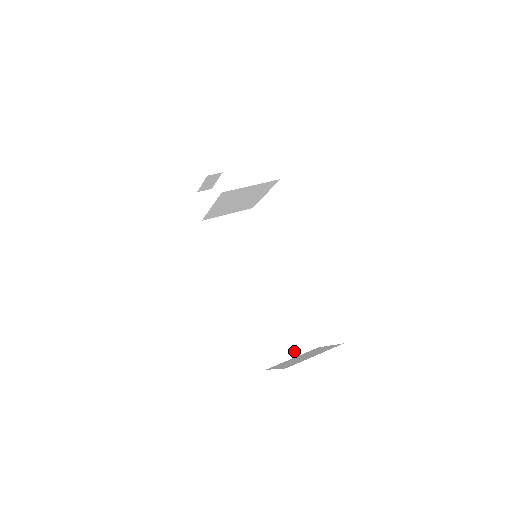
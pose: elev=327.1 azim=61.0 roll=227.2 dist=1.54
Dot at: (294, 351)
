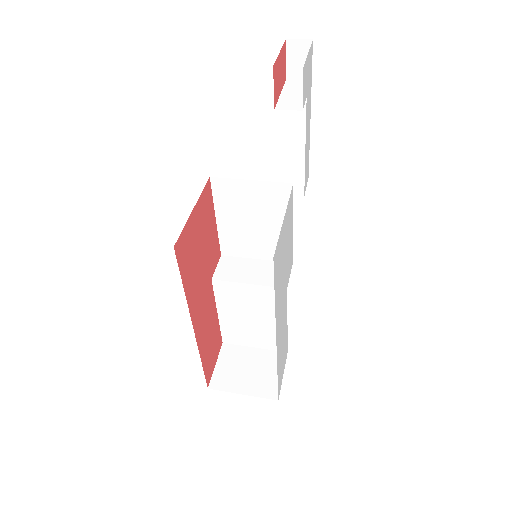
Dot at: (259, 344)
